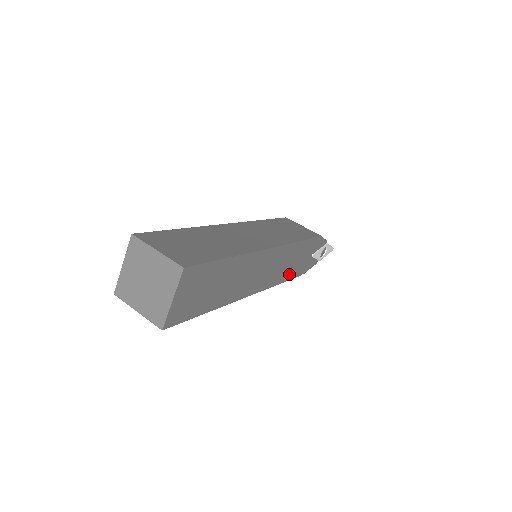
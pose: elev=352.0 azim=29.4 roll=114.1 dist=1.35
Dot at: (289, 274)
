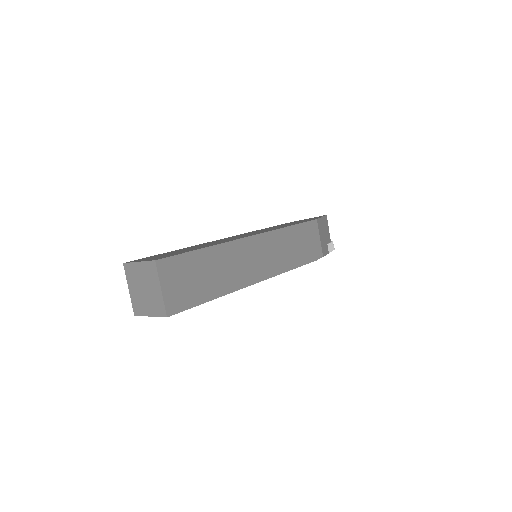
Dot at: occluded
